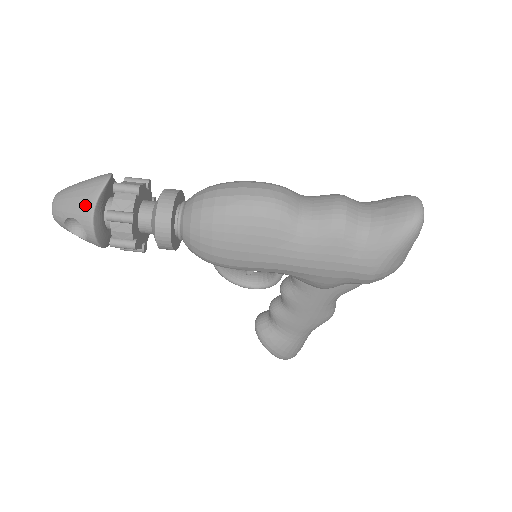
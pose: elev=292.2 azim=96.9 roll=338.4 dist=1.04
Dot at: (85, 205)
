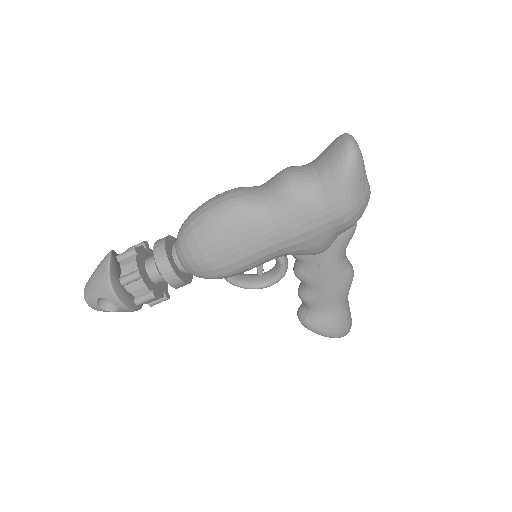
Dot at: (103, 283)
